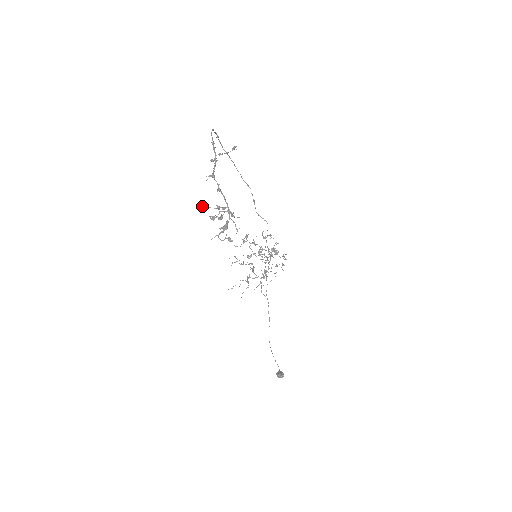
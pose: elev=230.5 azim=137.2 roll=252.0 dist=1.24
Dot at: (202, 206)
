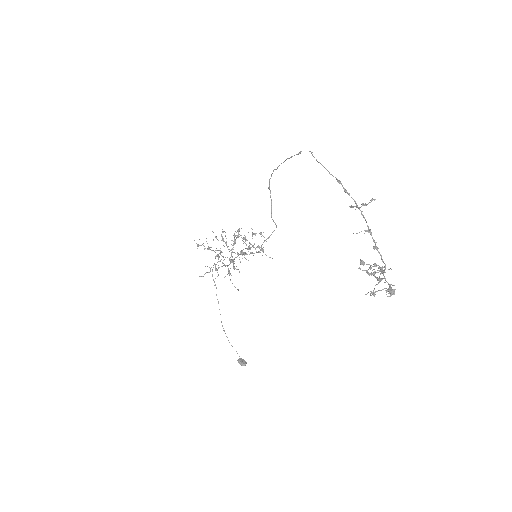
Dot at: (363, 262)
